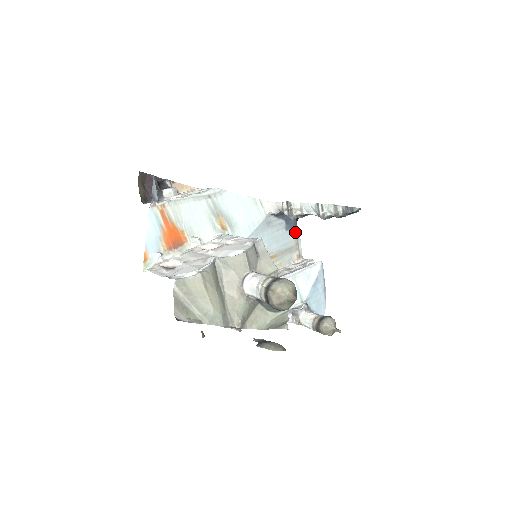
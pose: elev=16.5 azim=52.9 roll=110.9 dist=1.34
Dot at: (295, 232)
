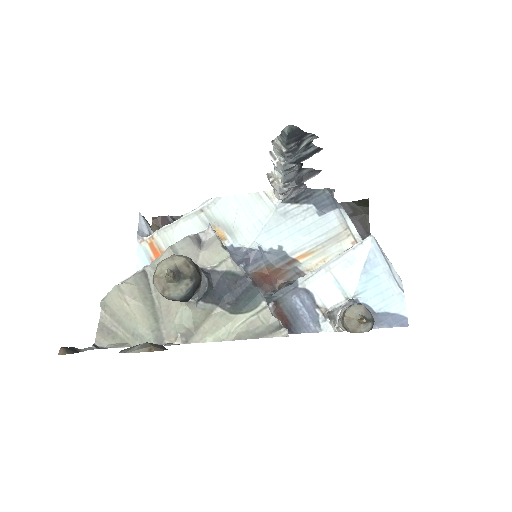
Dot at: (337, 214)
